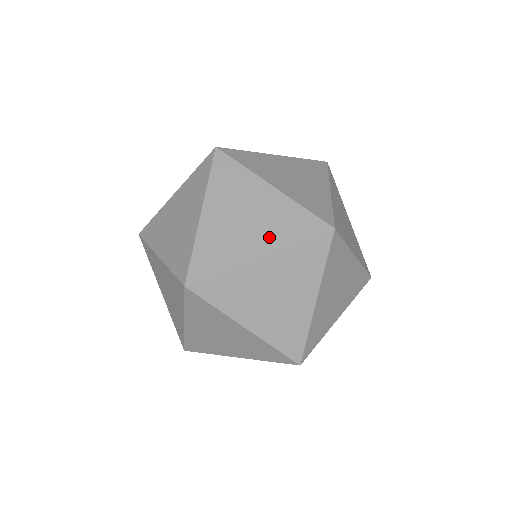
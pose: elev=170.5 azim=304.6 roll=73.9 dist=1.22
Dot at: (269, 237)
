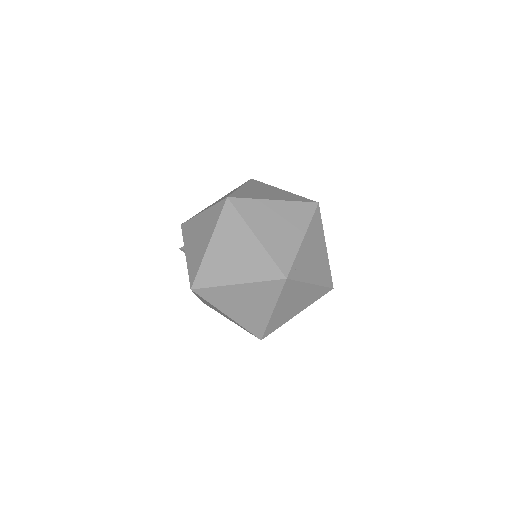
Dot at: (304, 305)
